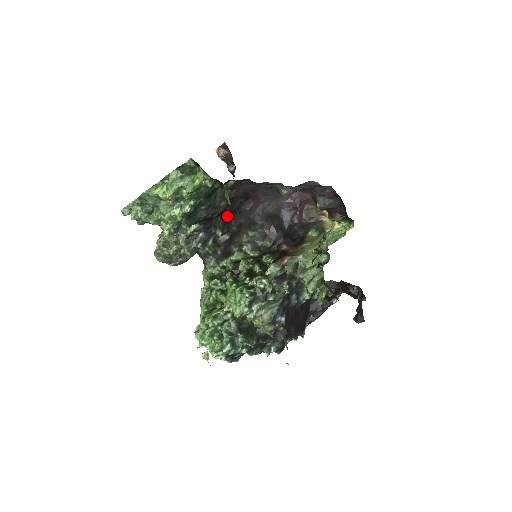
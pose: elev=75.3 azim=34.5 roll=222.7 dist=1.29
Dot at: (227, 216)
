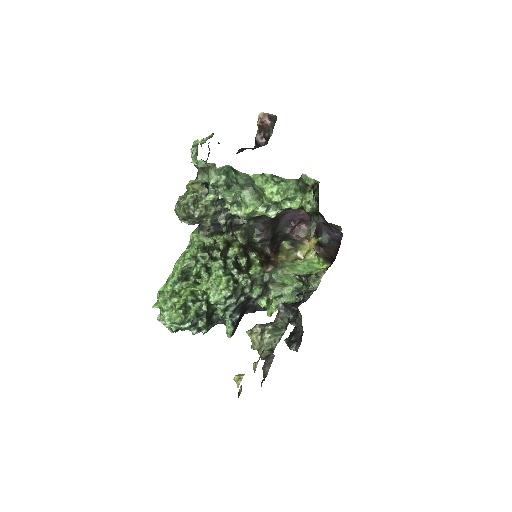
Dot at: occluded
